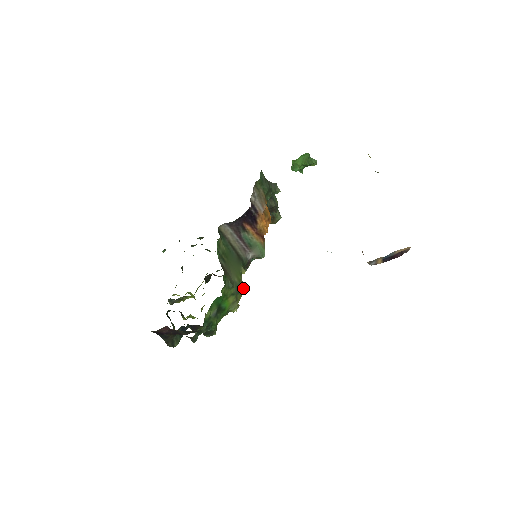
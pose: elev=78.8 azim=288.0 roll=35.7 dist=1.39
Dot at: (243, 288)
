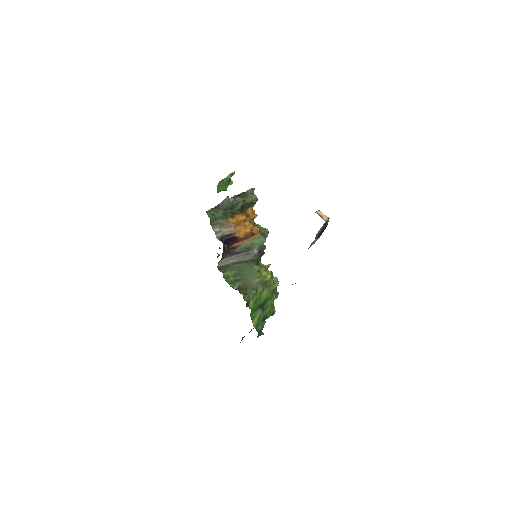
Dot at: (268, 273)
